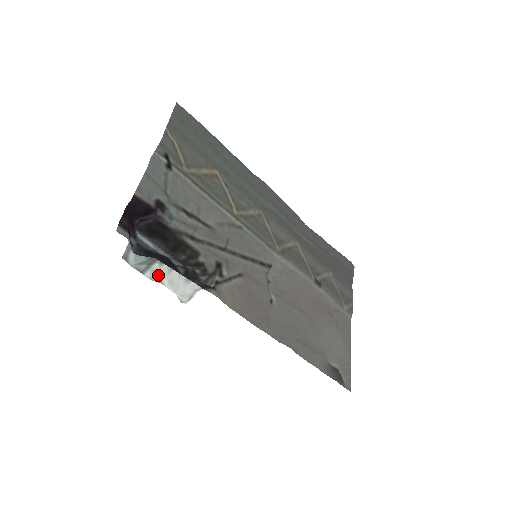
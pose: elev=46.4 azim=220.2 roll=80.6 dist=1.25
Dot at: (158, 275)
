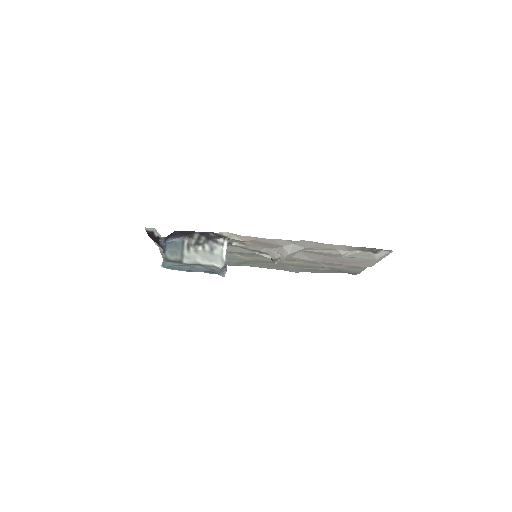
Dot at: (192, 259)
